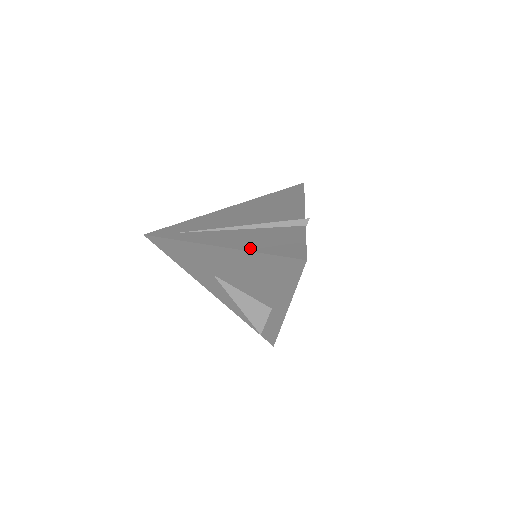
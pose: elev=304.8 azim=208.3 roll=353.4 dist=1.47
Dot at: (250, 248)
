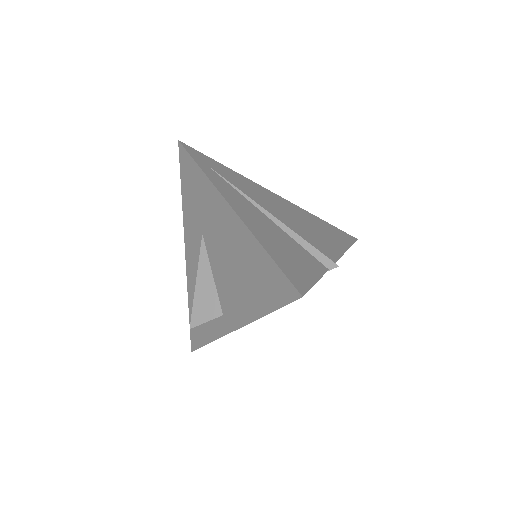
Dot at: (260, 236)
